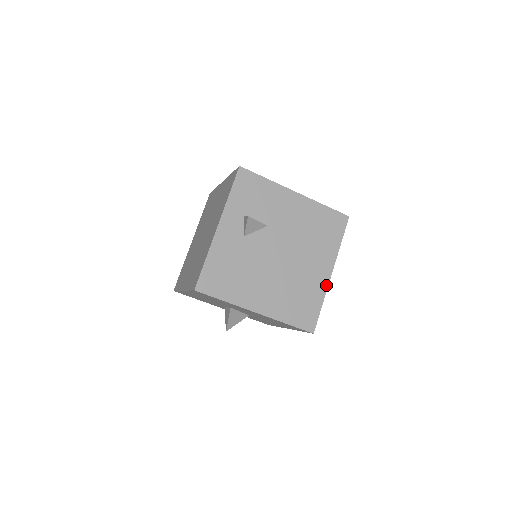
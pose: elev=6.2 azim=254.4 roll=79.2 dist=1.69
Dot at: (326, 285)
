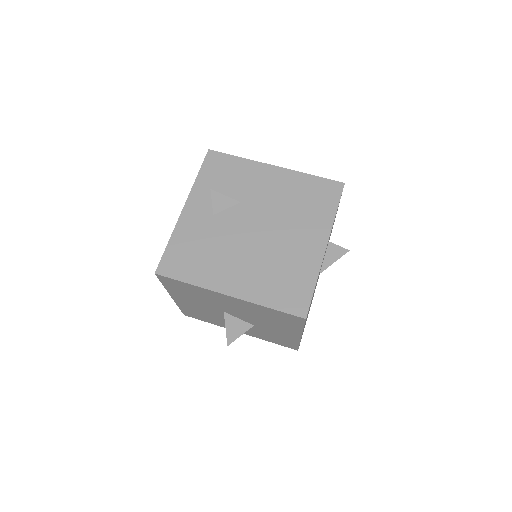
Dot at: (319, 260)
